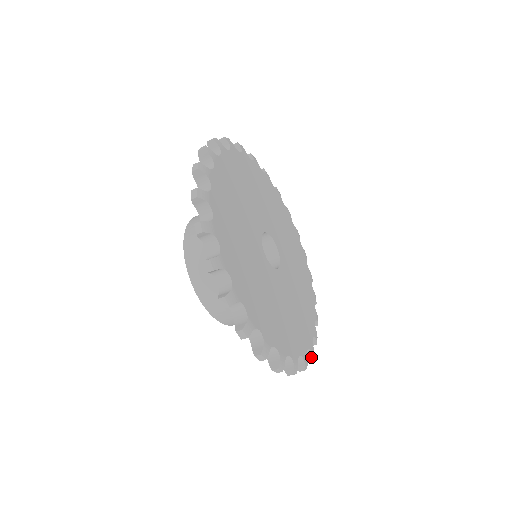
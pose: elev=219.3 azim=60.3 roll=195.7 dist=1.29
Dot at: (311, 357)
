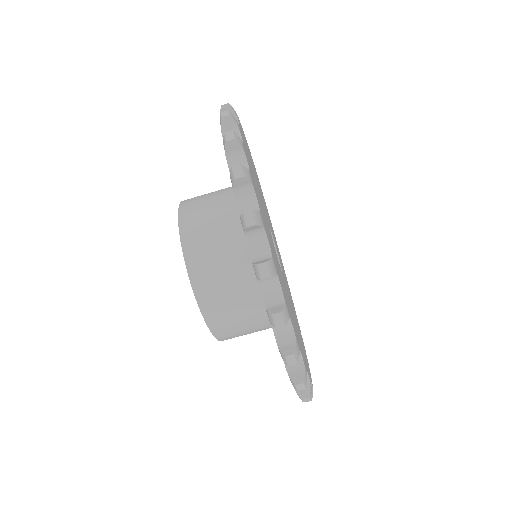
Dot at: (308, 392)
